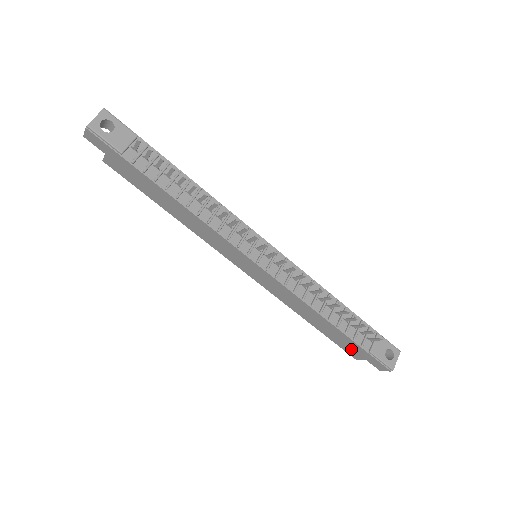
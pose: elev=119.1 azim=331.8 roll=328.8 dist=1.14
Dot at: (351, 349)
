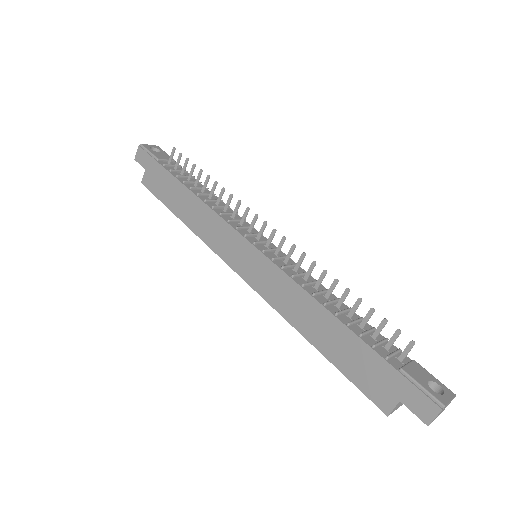
Dot at: (374, 381)
